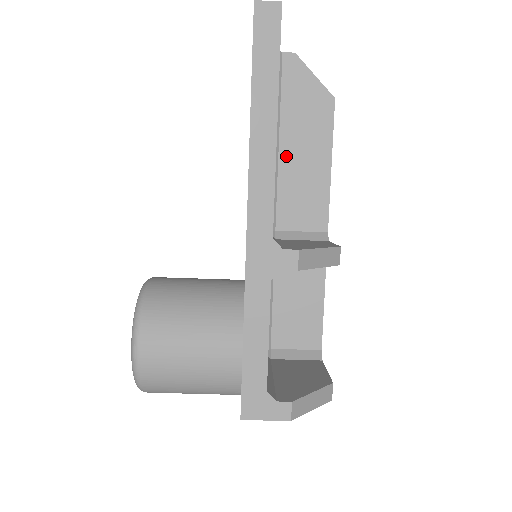
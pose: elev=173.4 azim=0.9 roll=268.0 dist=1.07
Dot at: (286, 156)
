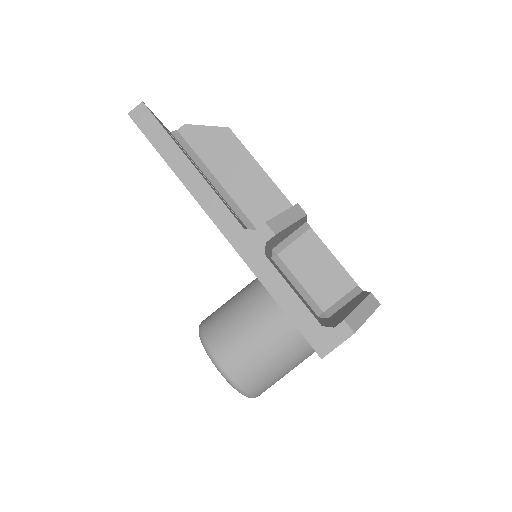
Dot at: (229, 185)
